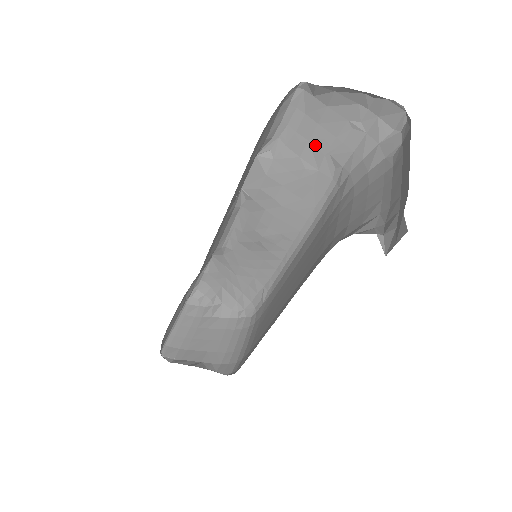
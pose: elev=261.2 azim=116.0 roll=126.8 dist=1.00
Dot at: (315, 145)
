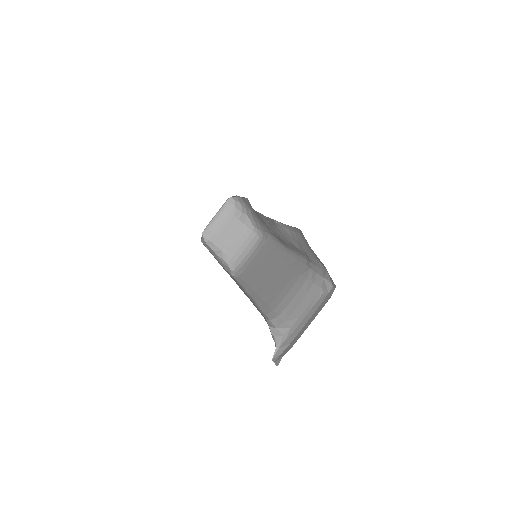
Dot at: (301, 245)
